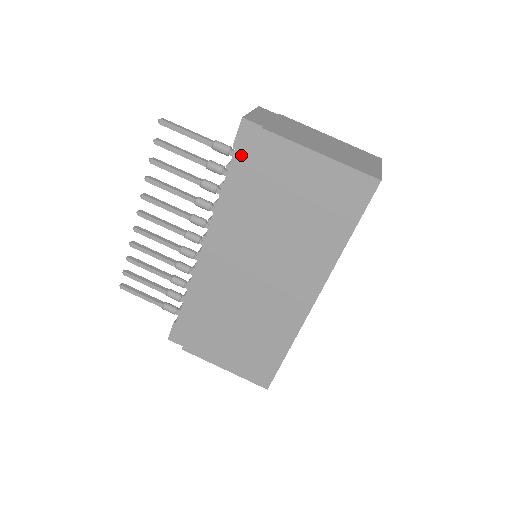
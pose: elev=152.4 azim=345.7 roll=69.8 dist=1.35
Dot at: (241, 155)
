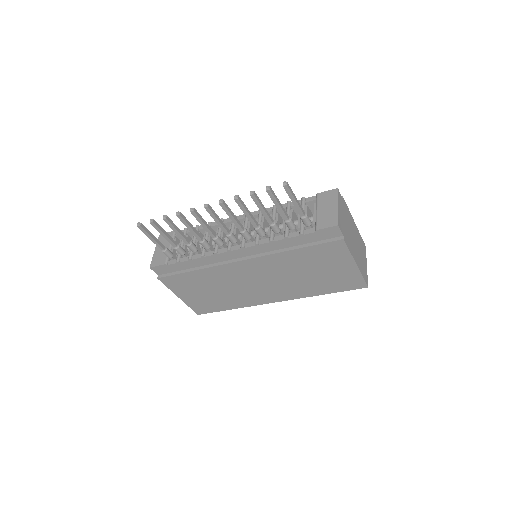
Dot at: (316, 236)
